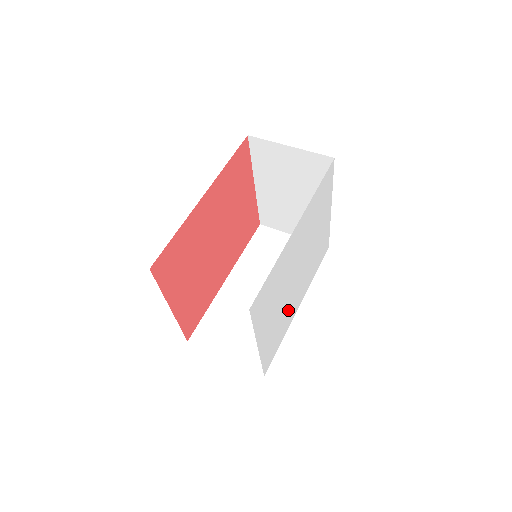
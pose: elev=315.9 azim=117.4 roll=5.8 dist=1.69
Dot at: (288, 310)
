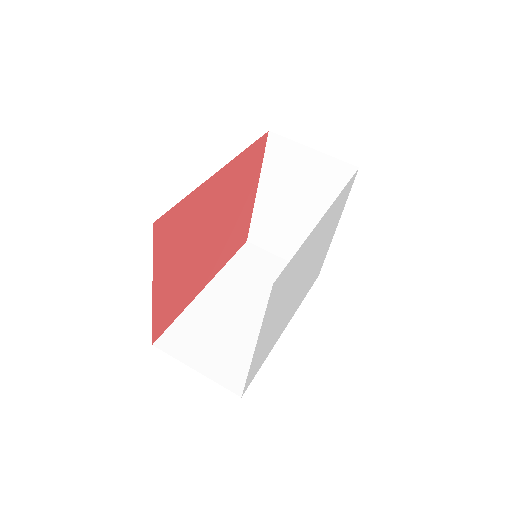
Dot at: (281, 323)
